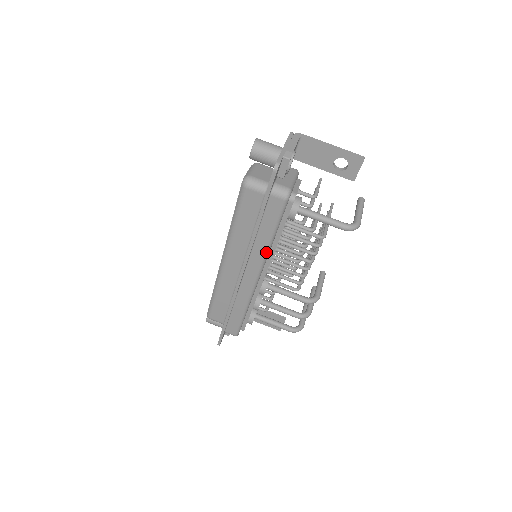
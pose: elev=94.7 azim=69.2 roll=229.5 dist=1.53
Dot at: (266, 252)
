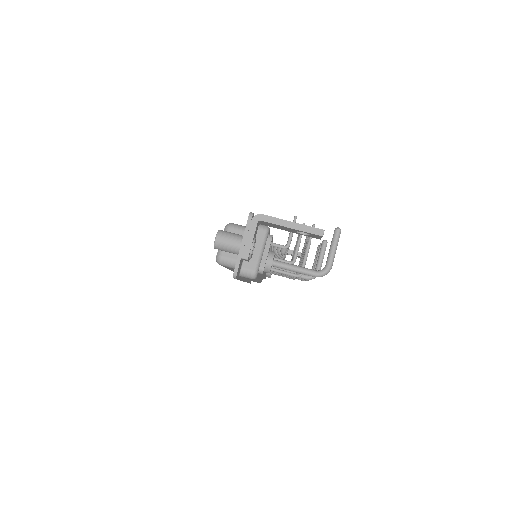
Dot at: occluded
